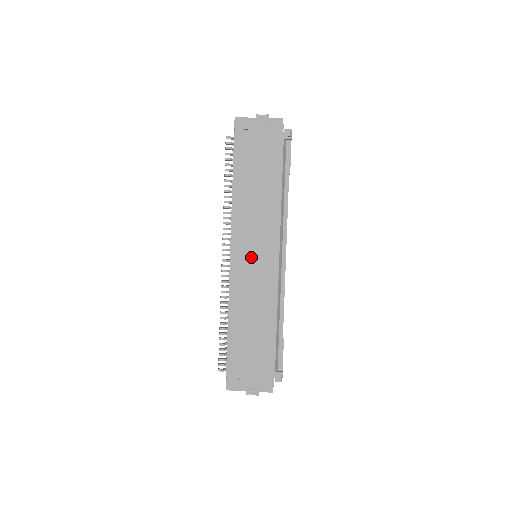
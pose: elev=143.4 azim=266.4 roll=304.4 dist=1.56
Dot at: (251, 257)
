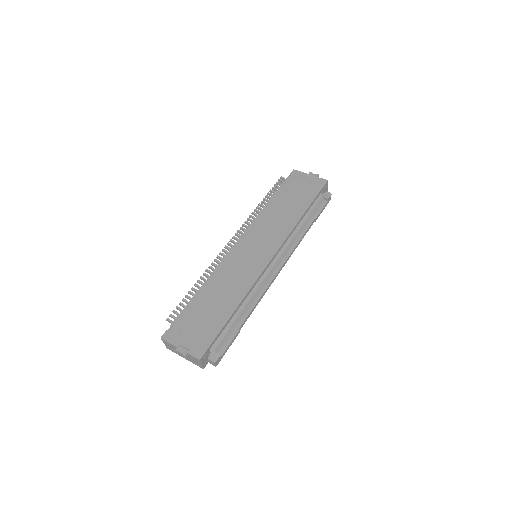
Dot at: (251, 249)
